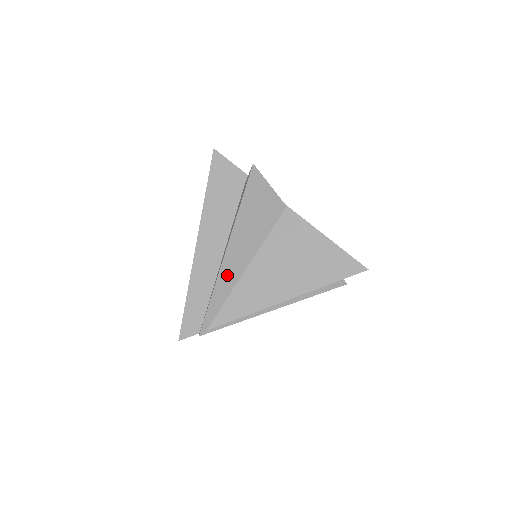
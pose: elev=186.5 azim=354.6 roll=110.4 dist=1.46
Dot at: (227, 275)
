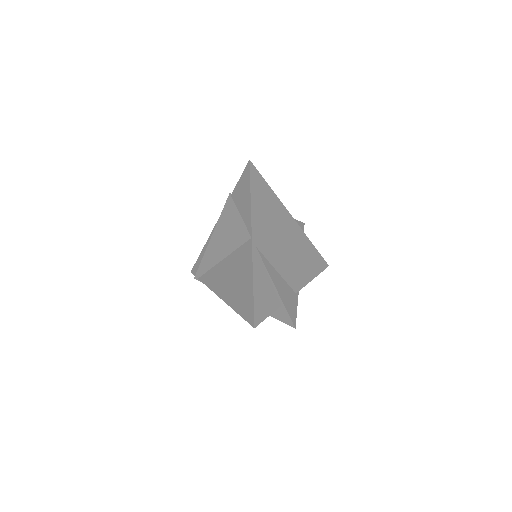
Dot at: (210, 256)
